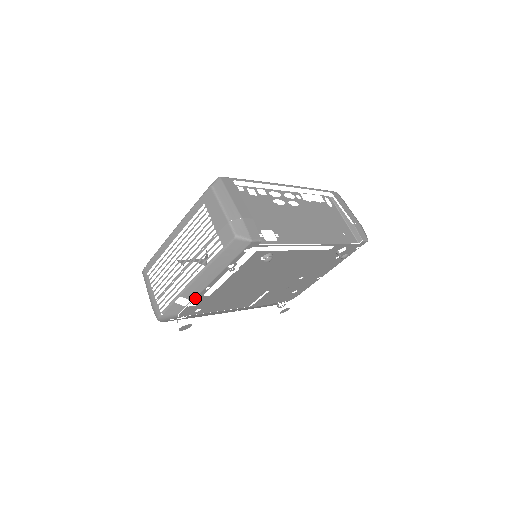
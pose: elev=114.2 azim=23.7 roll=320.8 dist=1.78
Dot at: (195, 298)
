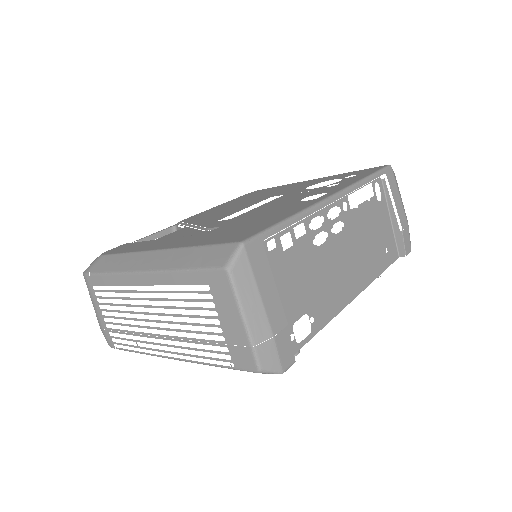
Dot at: occluded
